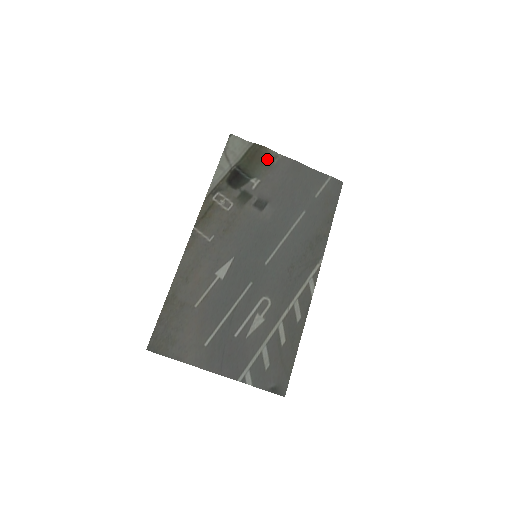
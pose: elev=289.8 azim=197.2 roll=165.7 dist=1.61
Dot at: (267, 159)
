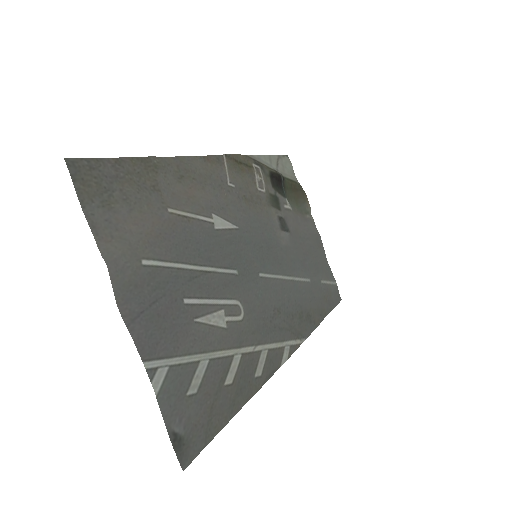
Dot at: (304, 206)
